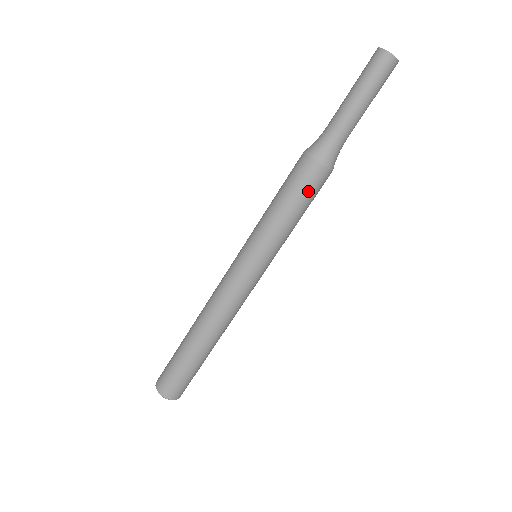
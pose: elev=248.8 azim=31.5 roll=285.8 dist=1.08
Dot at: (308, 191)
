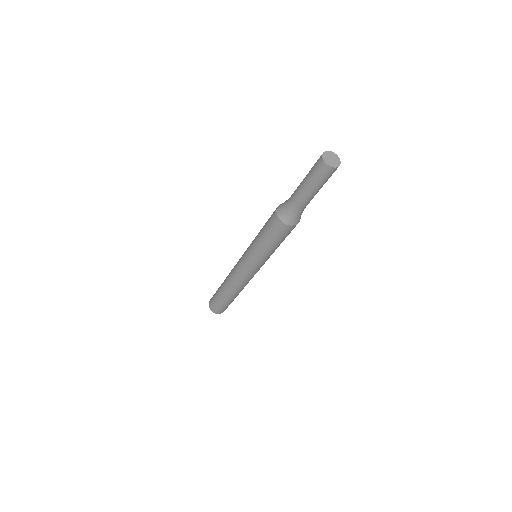
Dot at: (273, 232)
